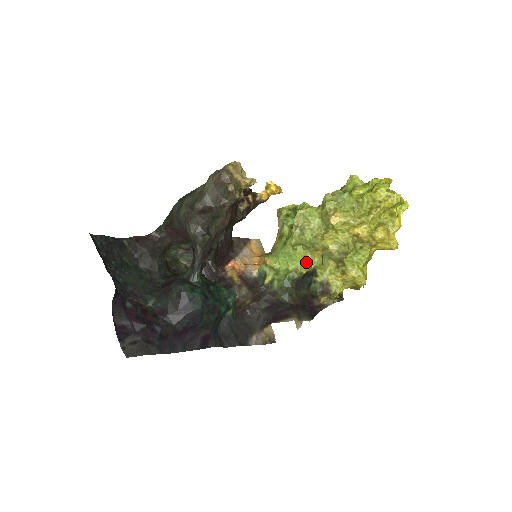
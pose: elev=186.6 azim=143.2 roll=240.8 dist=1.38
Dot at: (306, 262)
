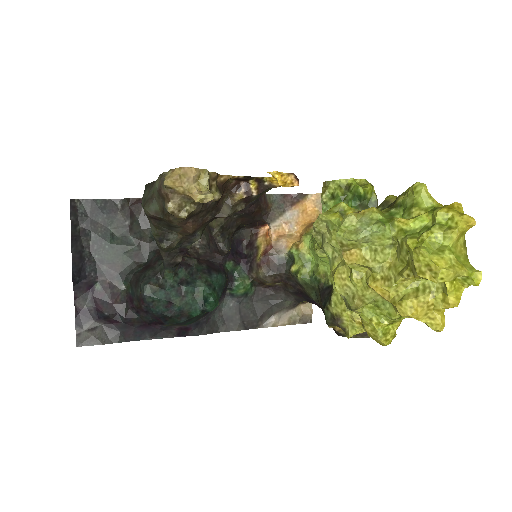
Dot at: occluded
